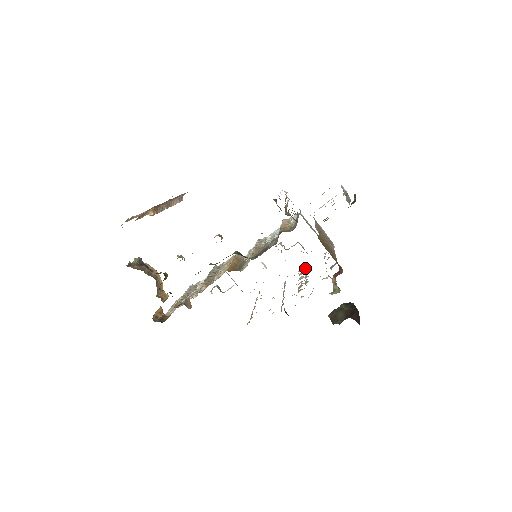
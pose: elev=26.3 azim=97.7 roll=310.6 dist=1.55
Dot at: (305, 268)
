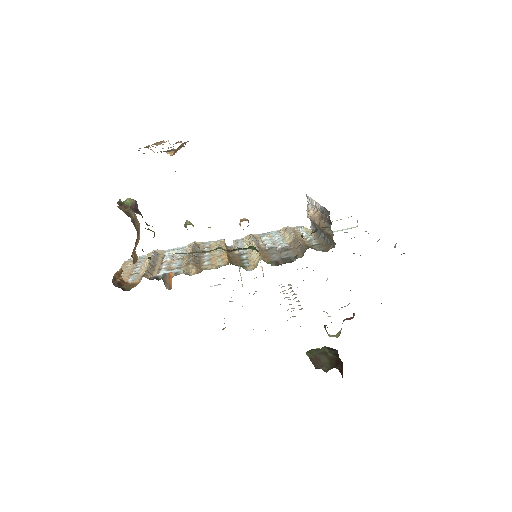
Dot at: (289, 288)
